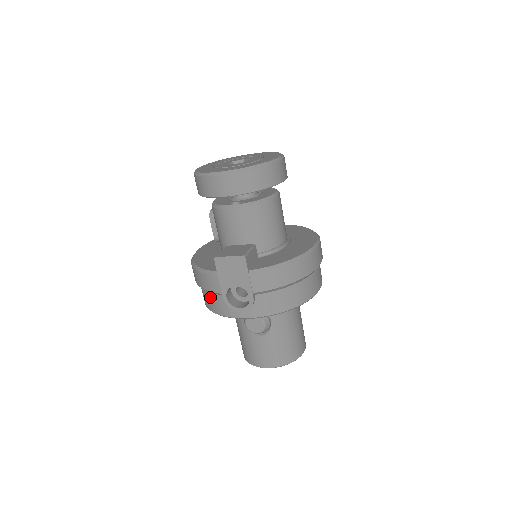
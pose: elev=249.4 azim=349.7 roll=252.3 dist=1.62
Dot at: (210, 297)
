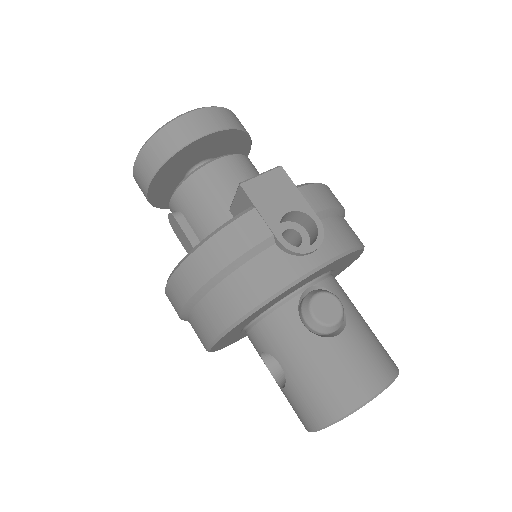
Dot at: (247, 274)
